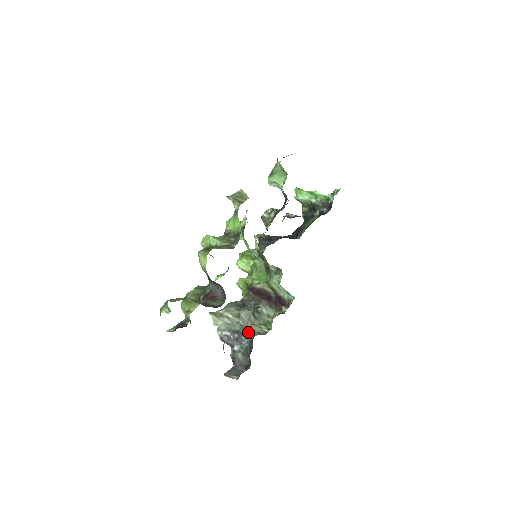
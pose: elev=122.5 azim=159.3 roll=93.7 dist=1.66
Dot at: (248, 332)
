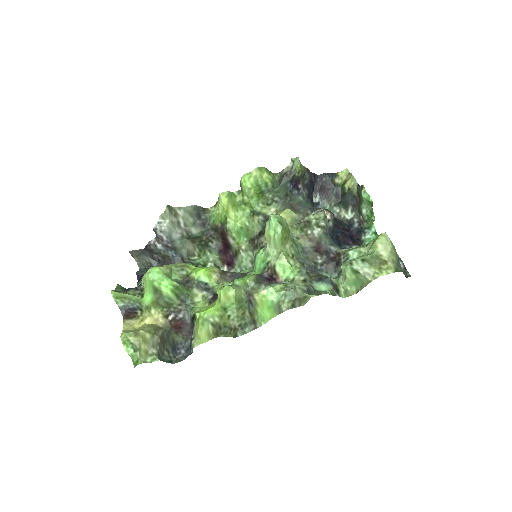
Dot at: (182, 249)
